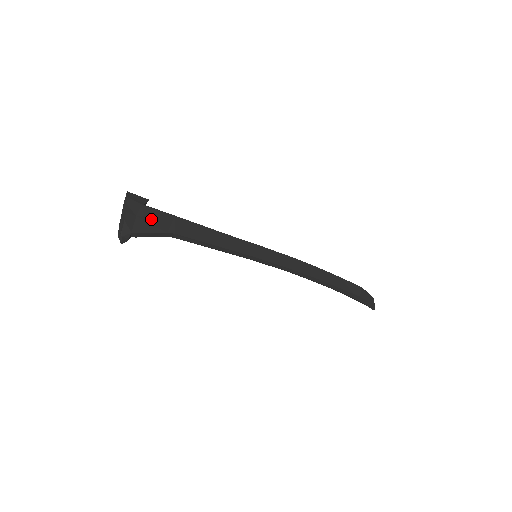
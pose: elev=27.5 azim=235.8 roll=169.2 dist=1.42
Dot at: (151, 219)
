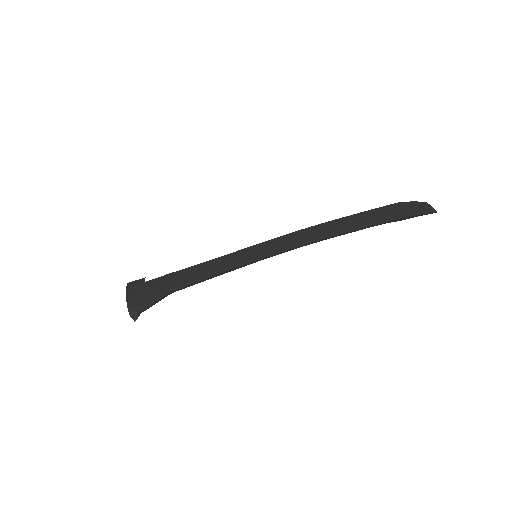
Dot at: (148, 290)
